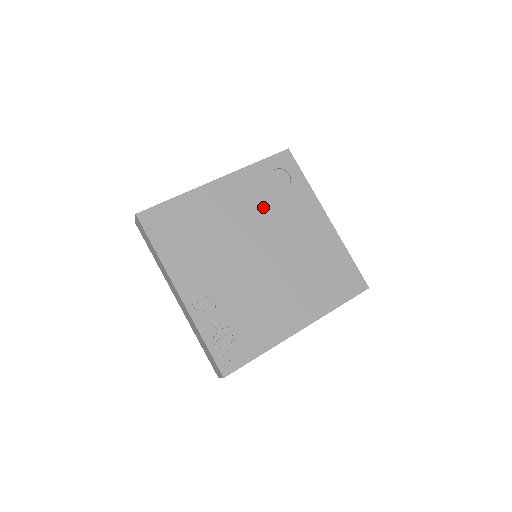
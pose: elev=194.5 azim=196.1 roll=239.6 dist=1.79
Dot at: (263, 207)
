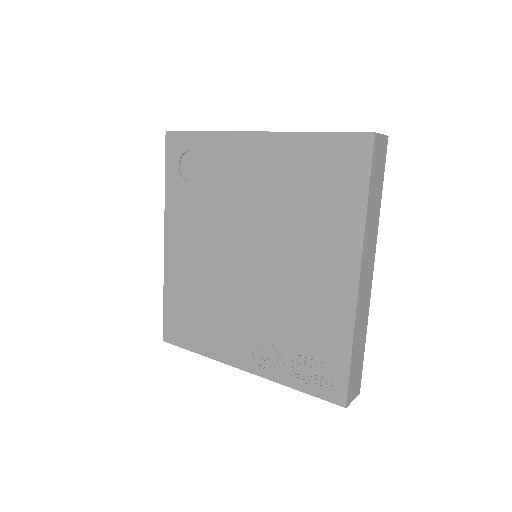
Dot at: (207, 213)
